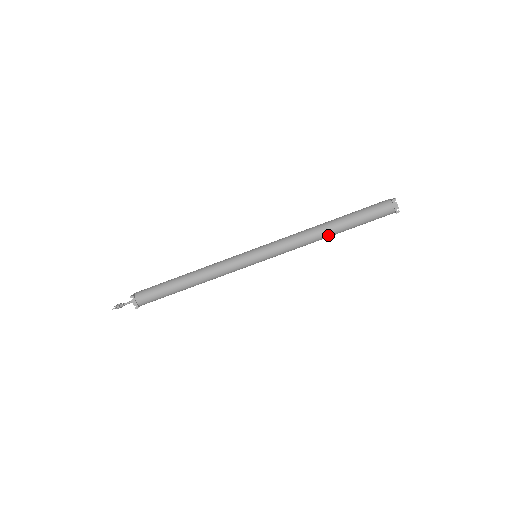
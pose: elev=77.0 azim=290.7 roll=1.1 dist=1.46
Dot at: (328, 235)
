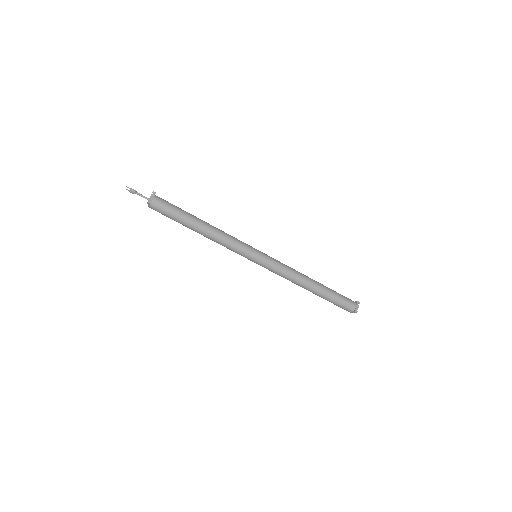
Dot at: (310, 286)
